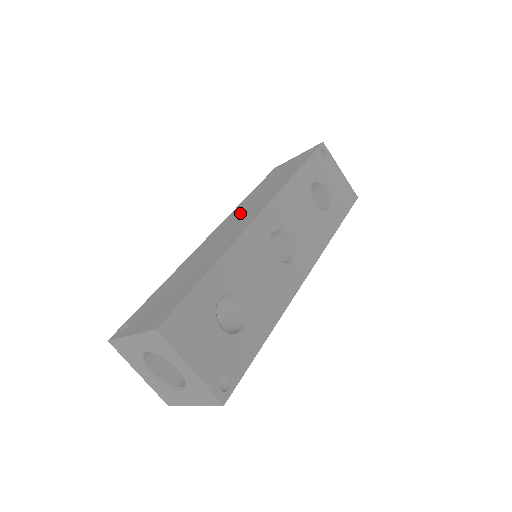
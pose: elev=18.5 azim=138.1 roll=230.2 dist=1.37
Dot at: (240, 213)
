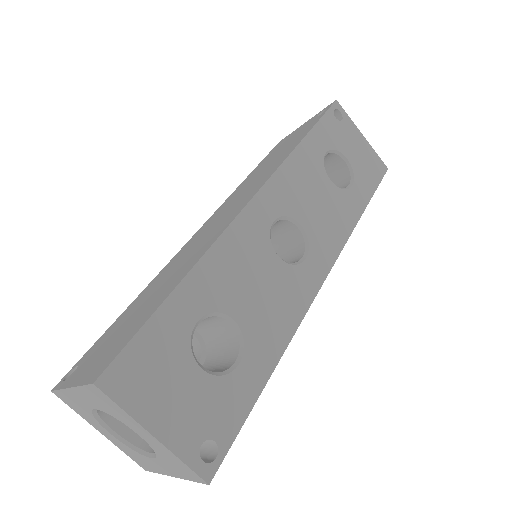
Dot at: (232, 201)
